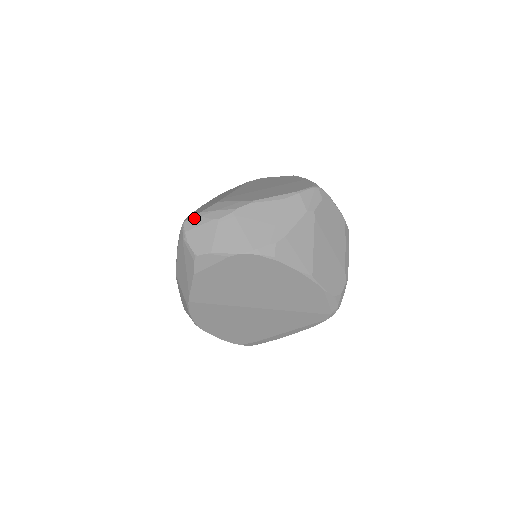
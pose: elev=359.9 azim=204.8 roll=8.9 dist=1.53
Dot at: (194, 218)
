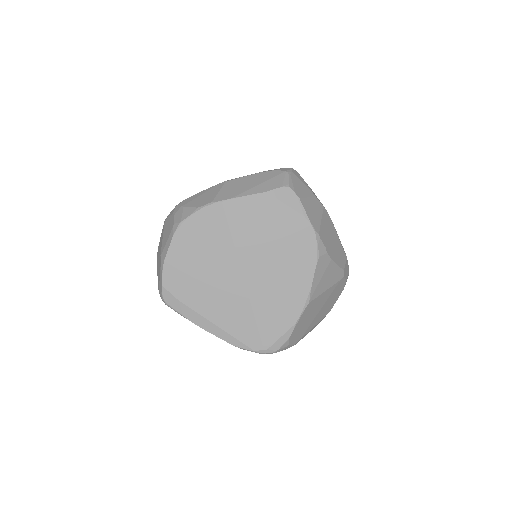
Dot at: occluded
